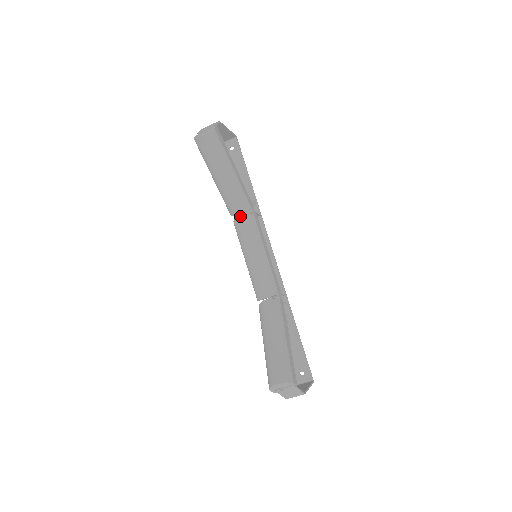
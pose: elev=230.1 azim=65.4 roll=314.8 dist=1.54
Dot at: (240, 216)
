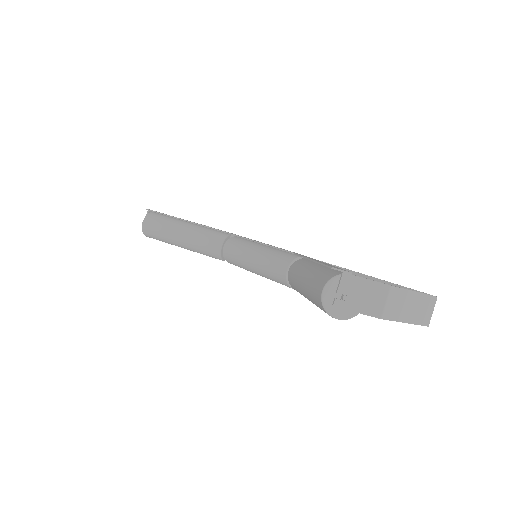
Dot at: (222, 248)
